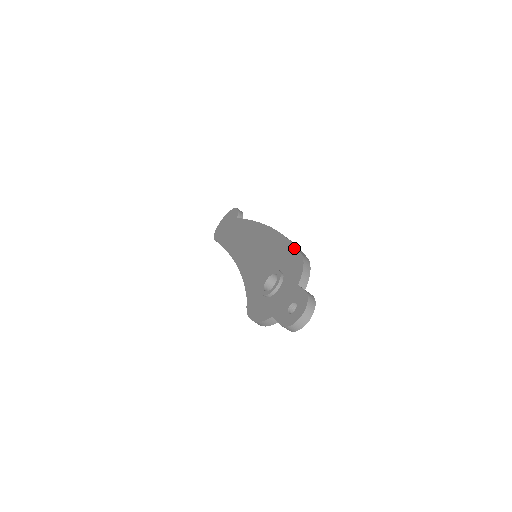
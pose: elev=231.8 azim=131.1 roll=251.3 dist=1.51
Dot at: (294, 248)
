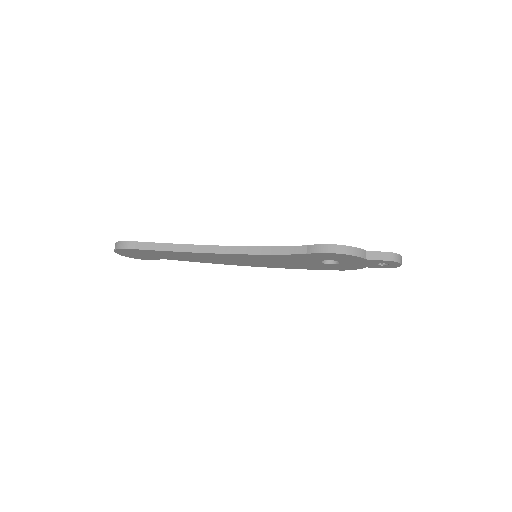
Dot at: occluded
